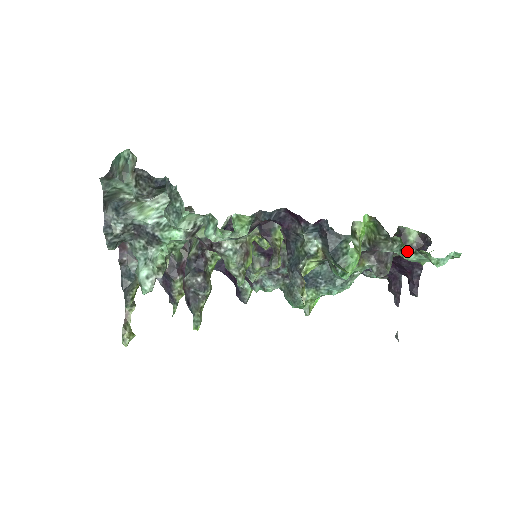
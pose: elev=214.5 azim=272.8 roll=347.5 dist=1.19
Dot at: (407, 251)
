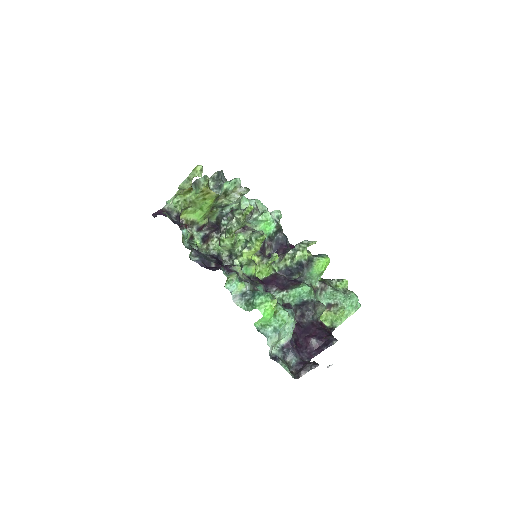
Dot at: (340, 290)
